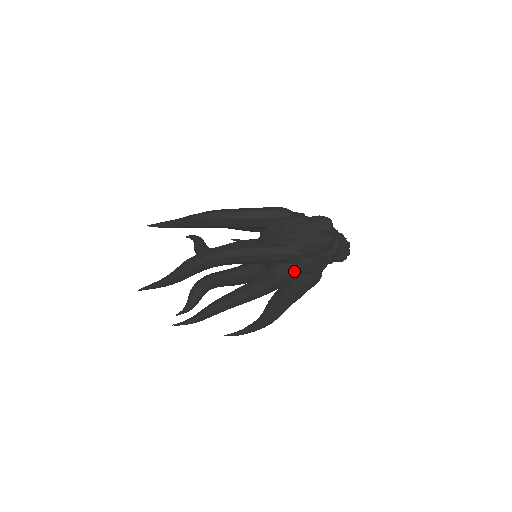
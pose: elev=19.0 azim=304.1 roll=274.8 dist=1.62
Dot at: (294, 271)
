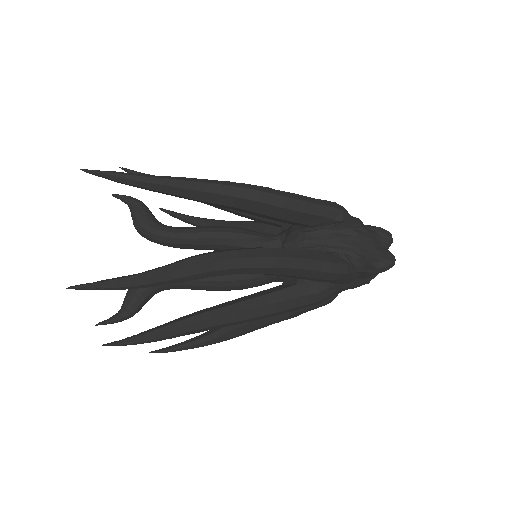
Dot at: (331, 293)
